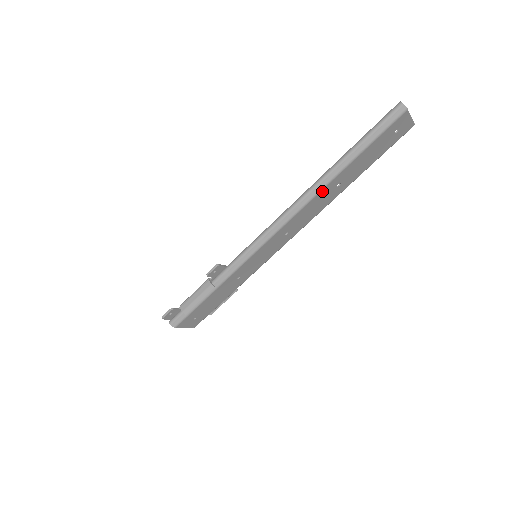
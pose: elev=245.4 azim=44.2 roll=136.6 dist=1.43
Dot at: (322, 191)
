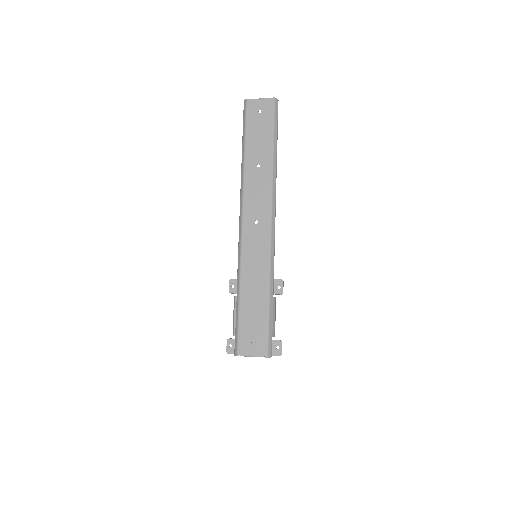
Dot at: (246, 177)
